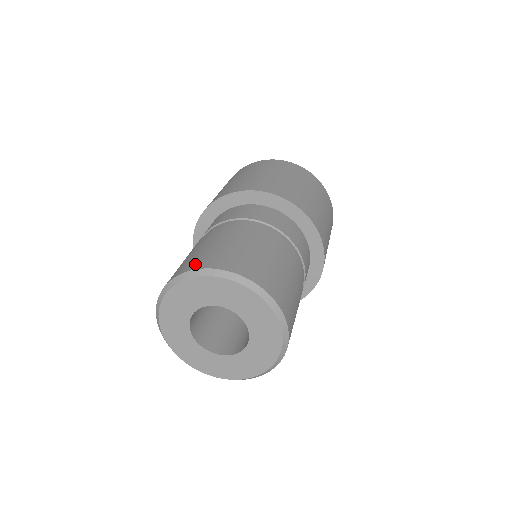
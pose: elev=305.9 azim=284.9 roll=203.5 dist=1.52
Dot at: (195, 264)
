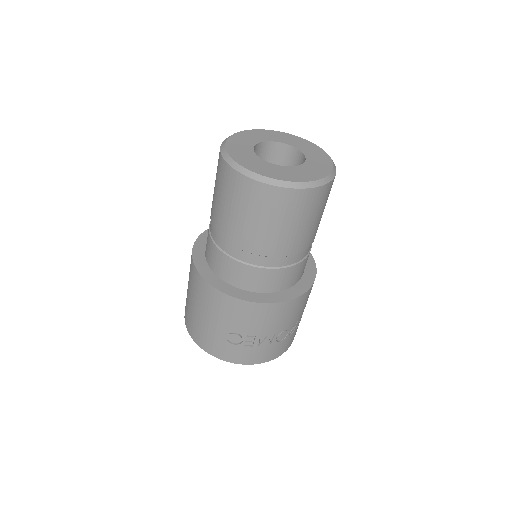
Dot at: occluded
